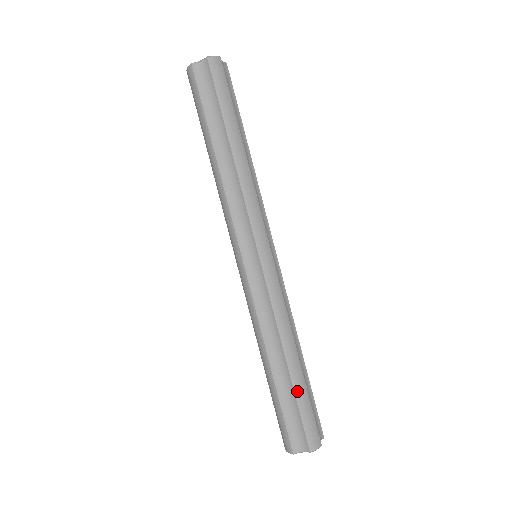
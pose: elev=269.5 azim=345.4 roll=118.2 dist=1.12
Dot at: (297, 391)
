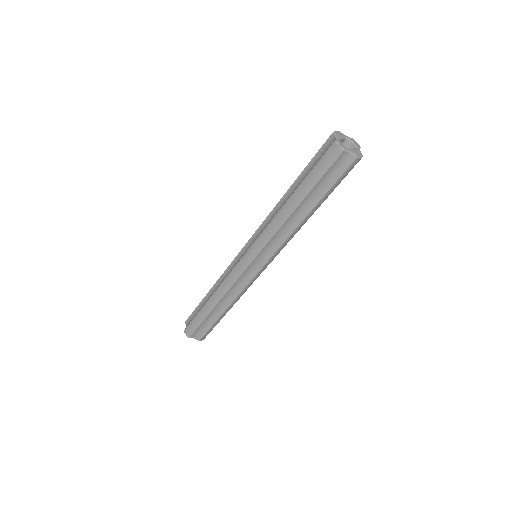
Dot at: (217, 321)
